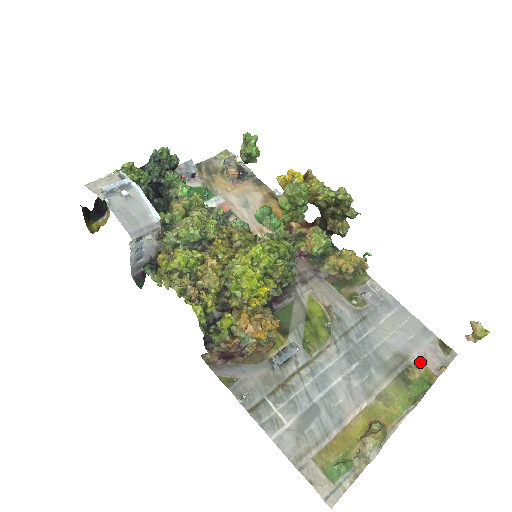
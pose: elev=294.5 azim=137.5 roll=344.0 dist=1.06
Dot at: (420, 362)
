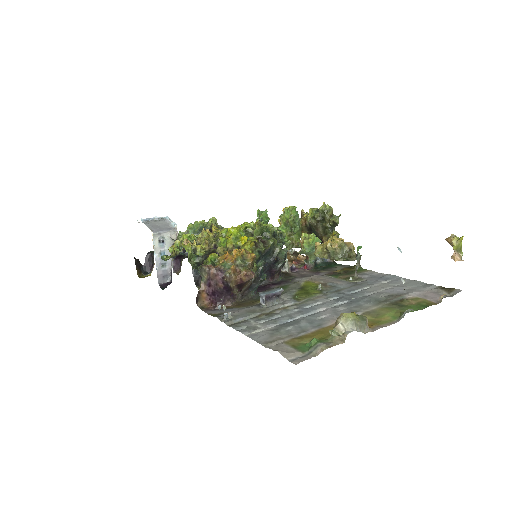
Dot at: (404, 279)
